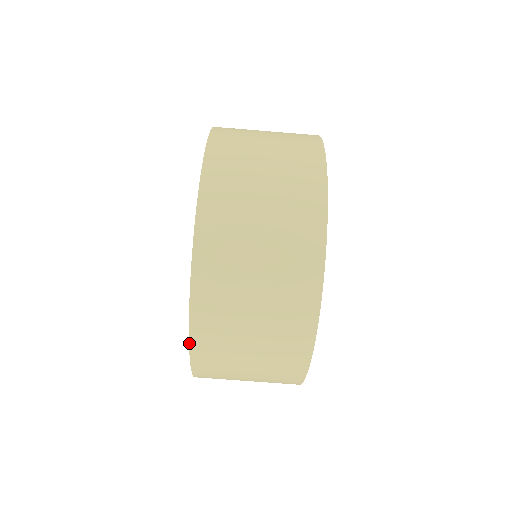
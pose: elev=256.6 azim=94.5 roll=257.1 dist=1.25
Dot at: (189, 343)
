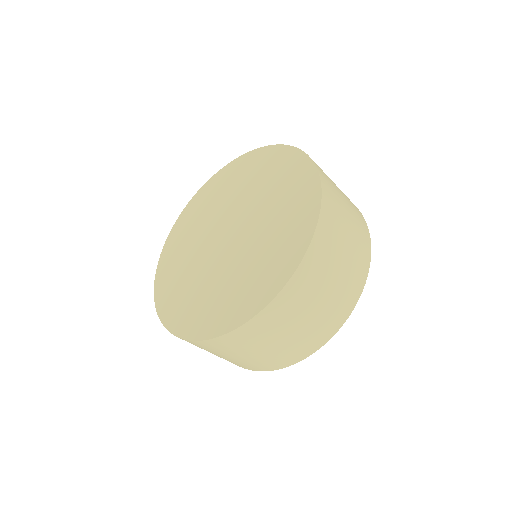
Dot at: occluded
